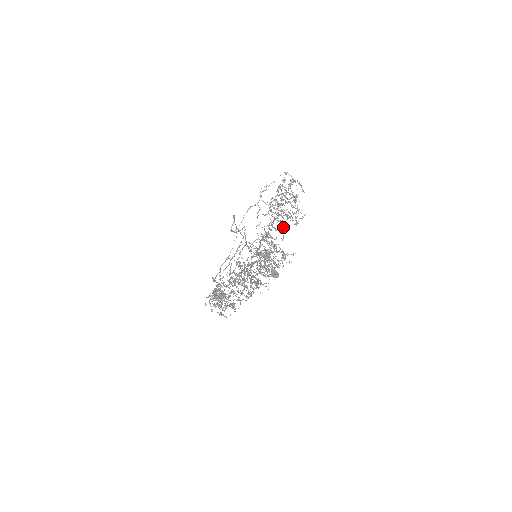
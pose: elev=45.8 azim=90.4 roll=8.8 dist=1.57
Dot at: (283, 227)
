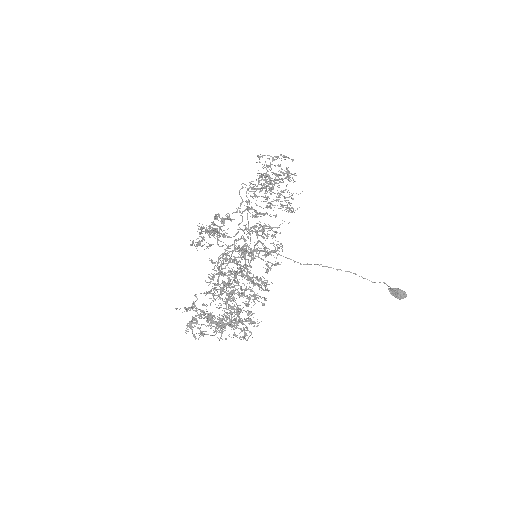
Dot at: (292, 212)
